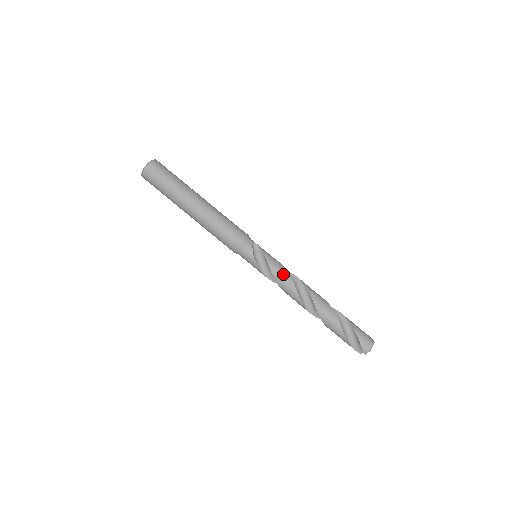
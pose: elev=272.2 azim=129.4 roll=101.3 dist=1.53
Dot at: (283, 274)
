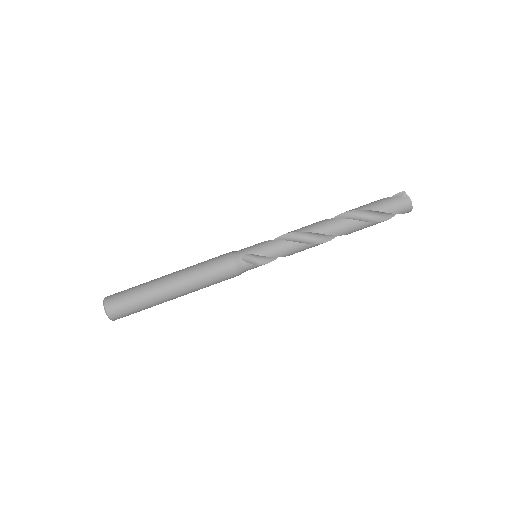
Dot at: (292, 249)
